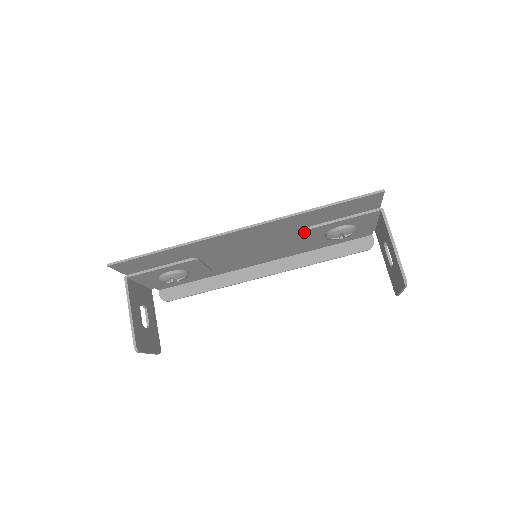
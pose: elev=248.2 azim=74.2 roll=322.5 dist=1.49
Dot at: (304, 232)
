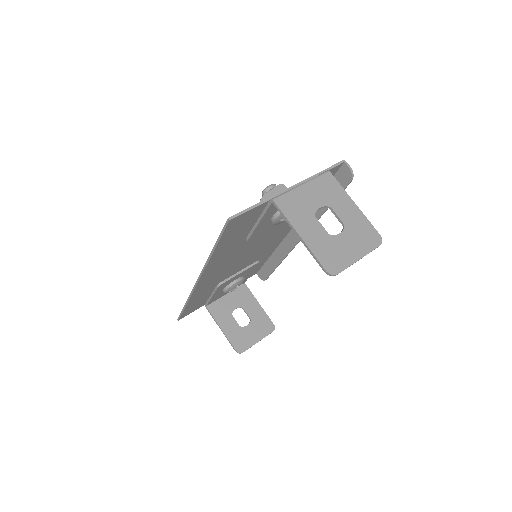
Dot at: occluded
